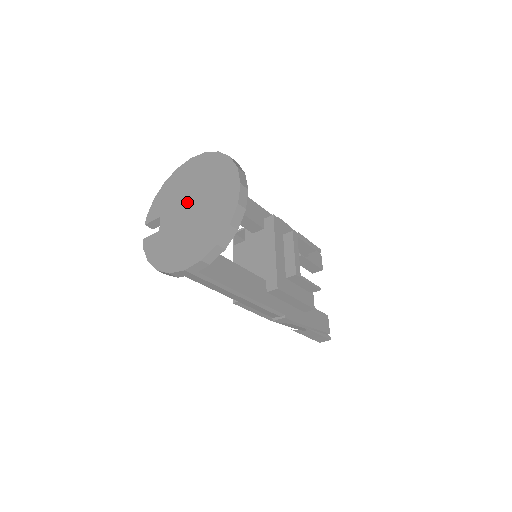
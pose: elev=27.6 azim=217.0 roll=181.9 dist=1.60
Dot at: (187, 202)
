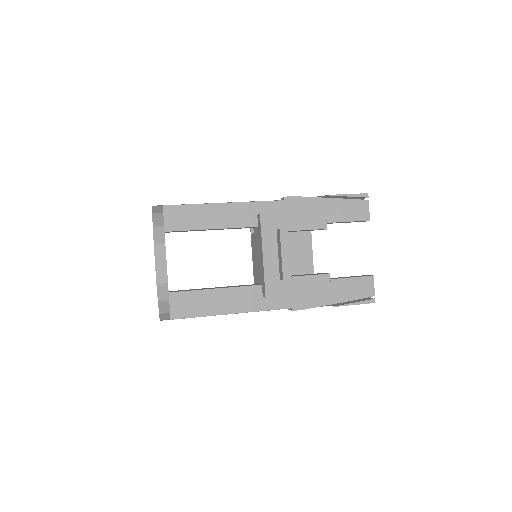
Dot at: occluded
